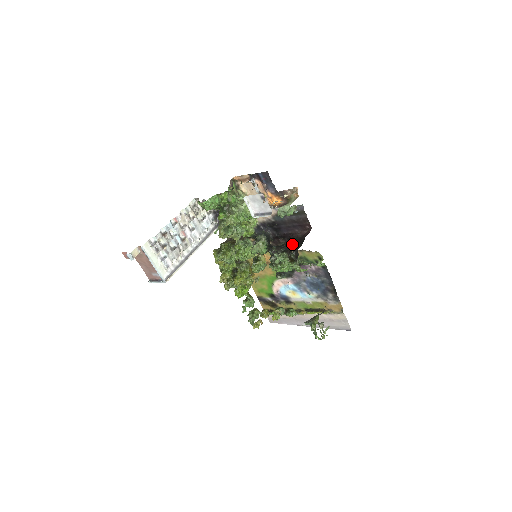
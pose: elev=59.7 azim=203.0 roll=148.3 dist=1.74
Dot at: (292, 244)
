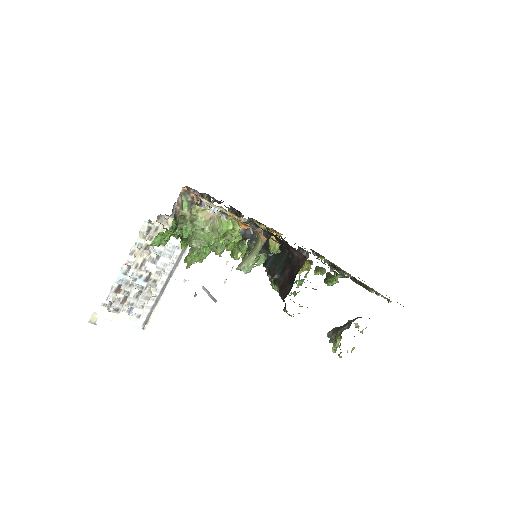
Dot at: (285, 273)
